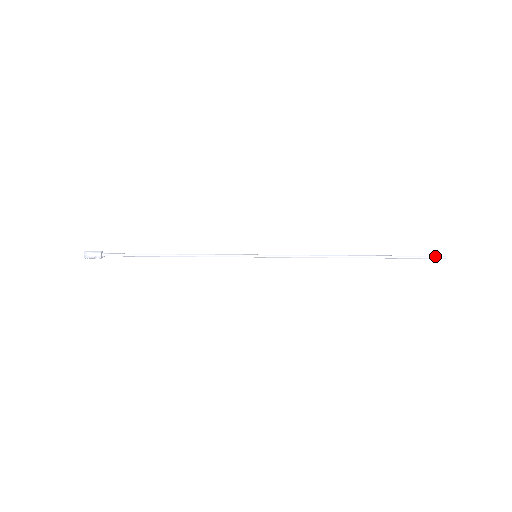
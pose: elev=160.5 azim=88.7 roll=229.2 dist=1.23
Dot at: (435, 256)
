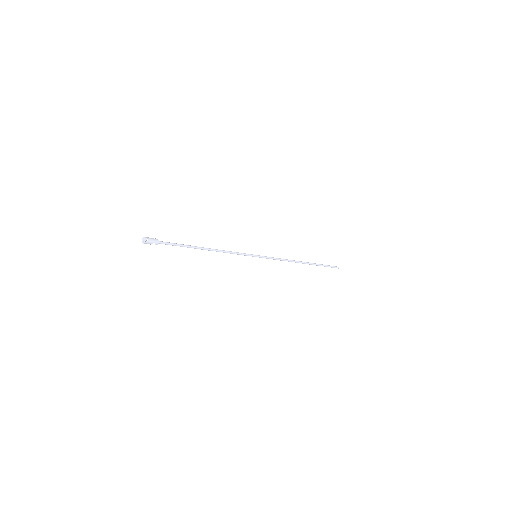
Dot at: (335, 266)
